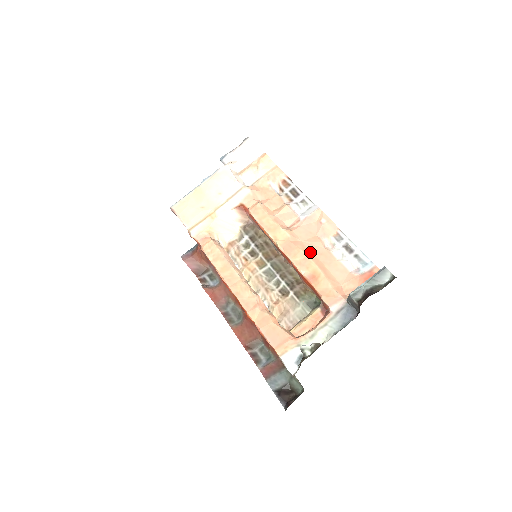
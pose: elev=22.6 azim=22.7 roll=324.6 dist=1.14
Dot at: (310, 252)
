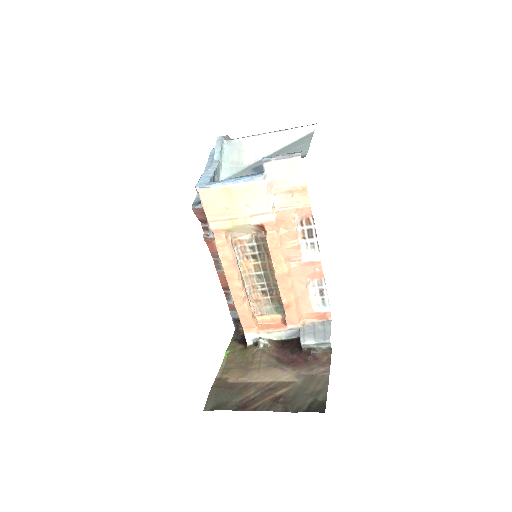
Dot at: (295, 288)
